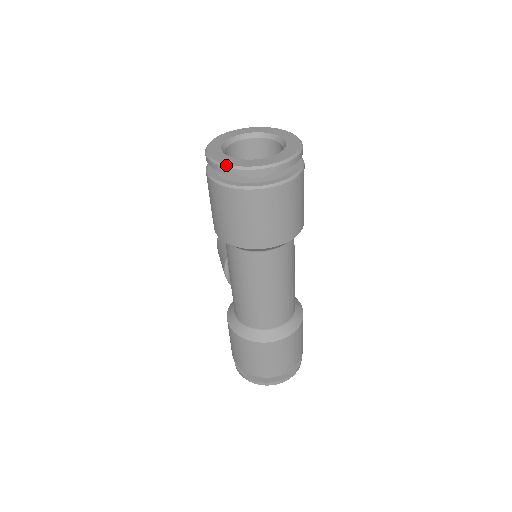
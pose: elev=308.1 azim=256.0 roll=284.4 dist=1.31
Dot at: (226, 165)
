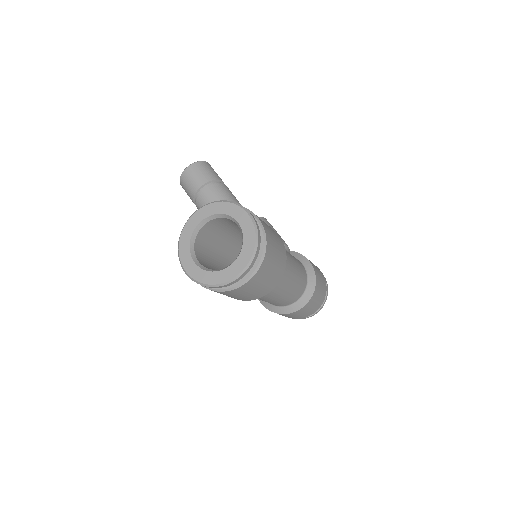
Dot at: (208, 285)
